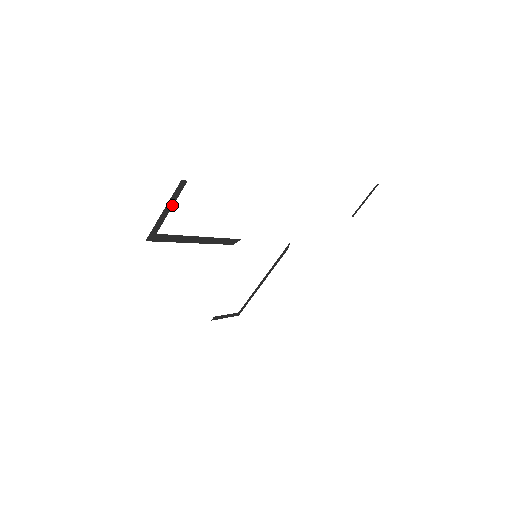
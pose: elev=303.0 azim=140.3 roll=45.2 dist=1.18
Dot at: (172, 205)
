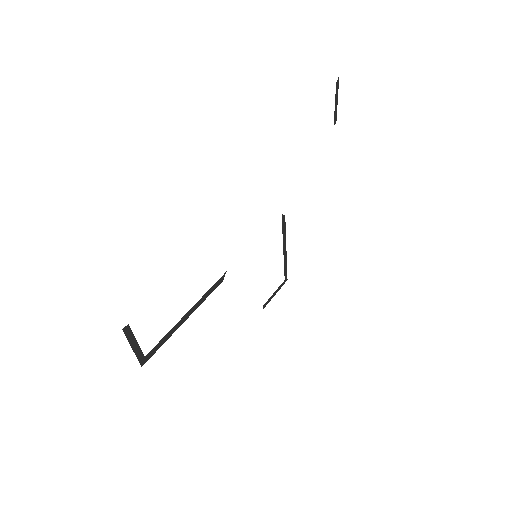
Dot at: (135, 340)
